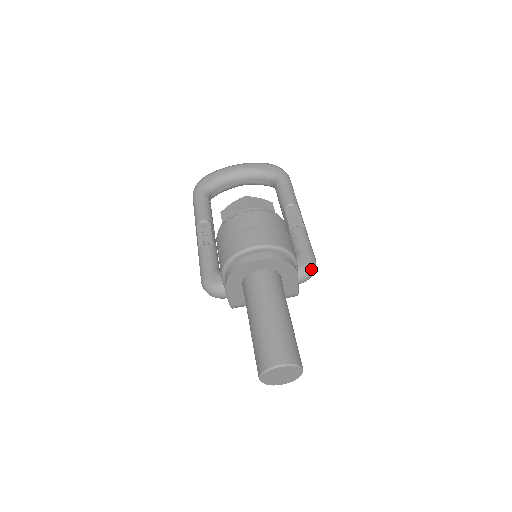
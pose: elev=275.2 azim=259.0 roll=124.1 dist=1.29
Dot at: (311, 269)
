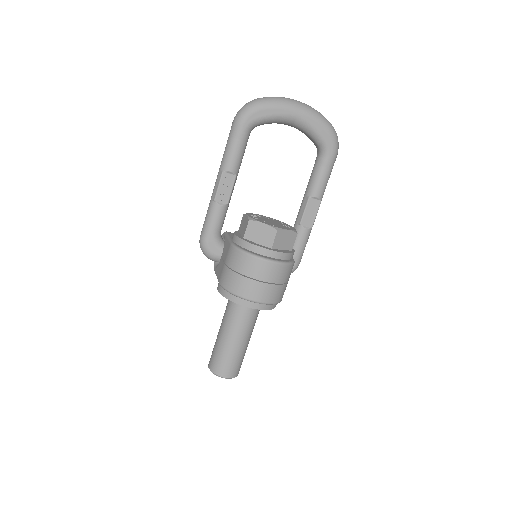
Dot at: occluded
